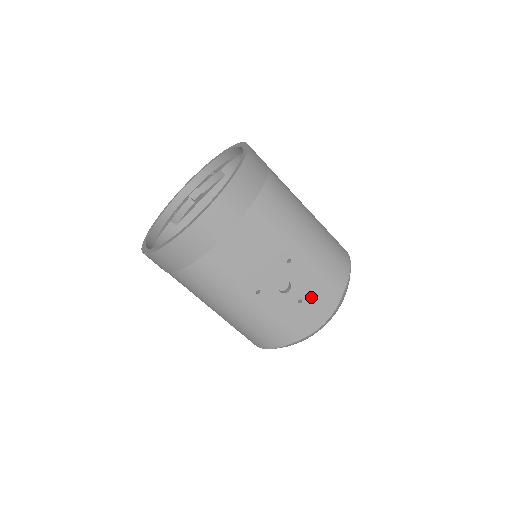
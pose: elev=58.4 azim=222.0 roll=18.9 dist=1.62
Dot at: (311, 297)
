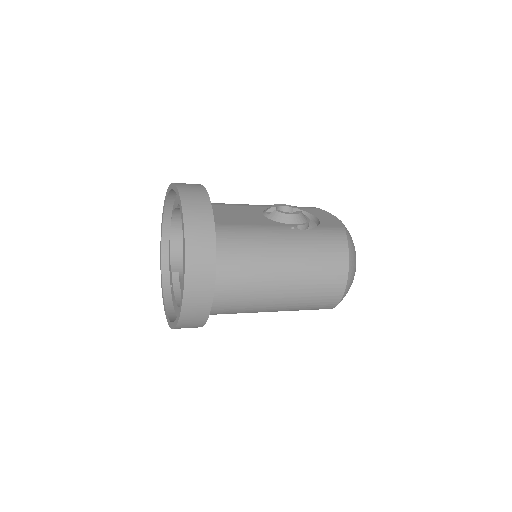
Dot at: occluded
